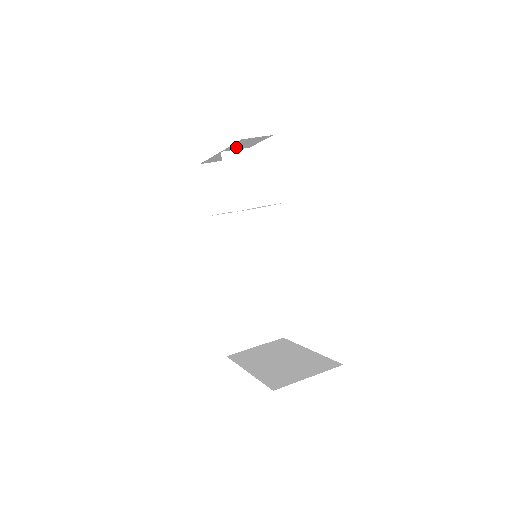
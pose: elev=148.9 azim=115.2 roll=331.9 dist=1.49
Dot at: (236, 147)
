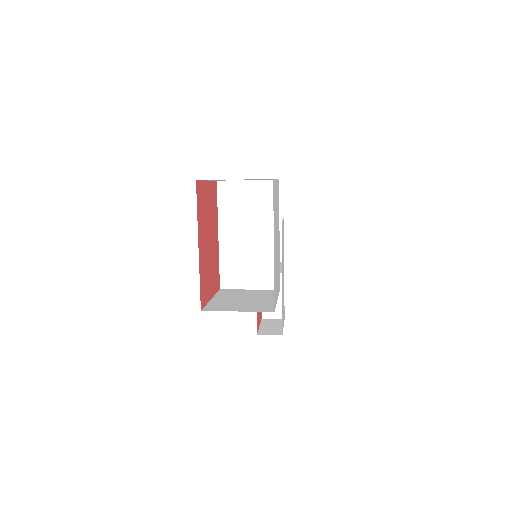
Dot at: occluded
